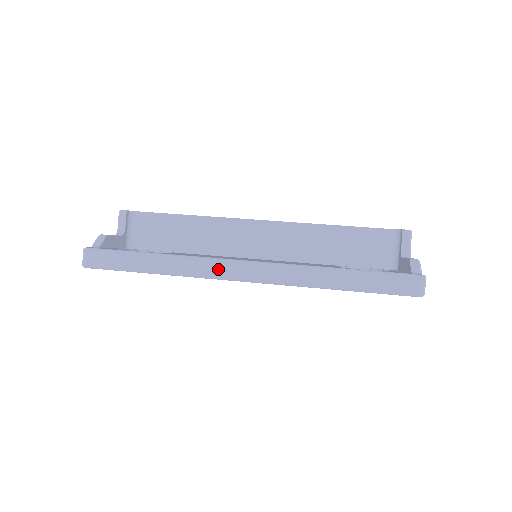
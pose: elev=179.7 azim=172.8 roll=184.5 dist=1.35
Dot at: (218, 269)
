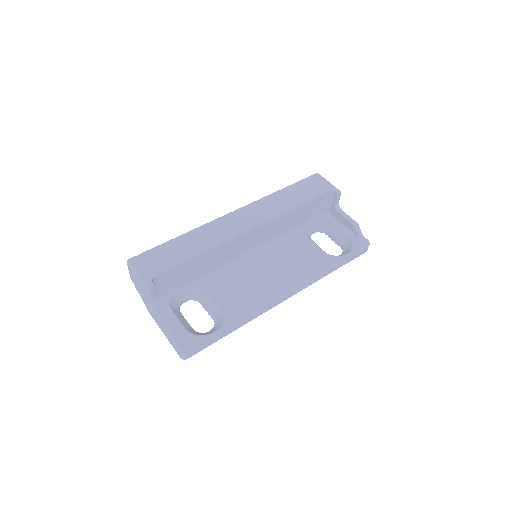
Dot at: (273, 305)
